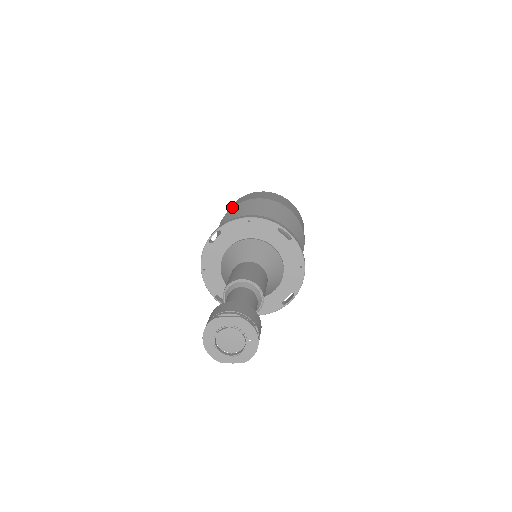
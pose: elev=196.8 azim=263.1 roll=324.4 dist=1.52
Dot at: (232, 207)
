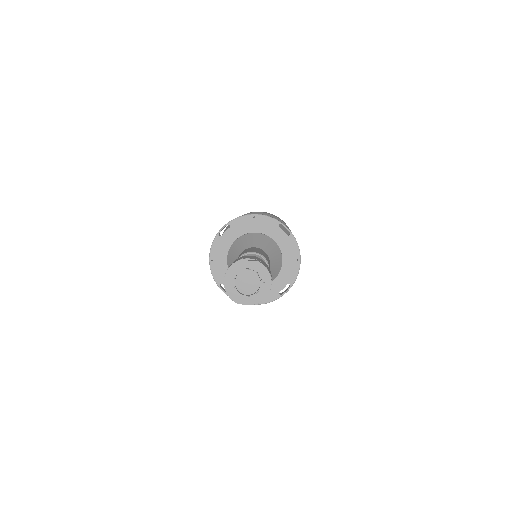
Dot at: occluded
